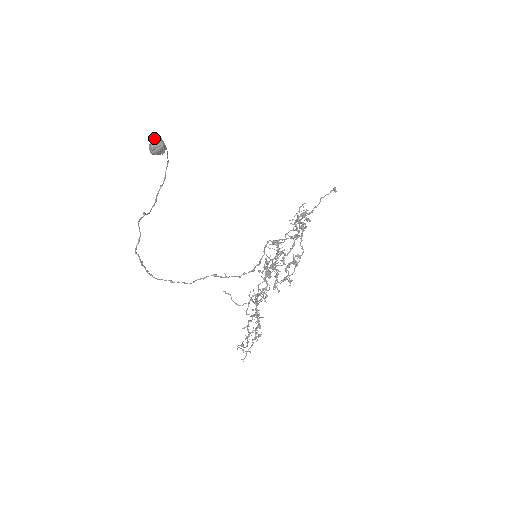
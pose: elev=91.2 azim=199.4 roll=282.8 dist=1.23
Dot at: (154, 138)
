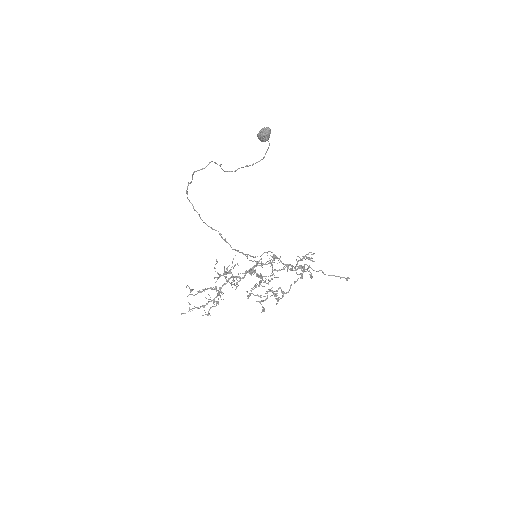
Dot at: (267, 127)
